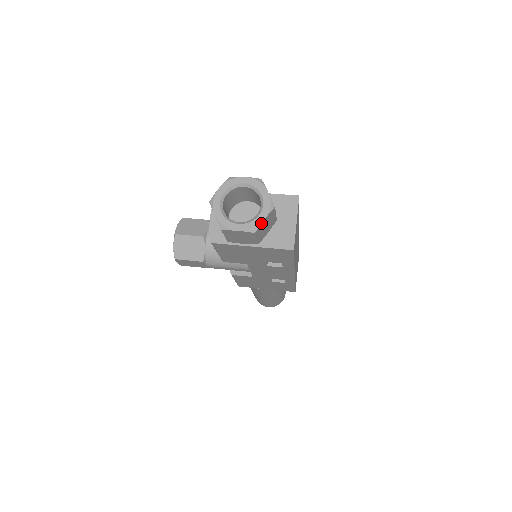
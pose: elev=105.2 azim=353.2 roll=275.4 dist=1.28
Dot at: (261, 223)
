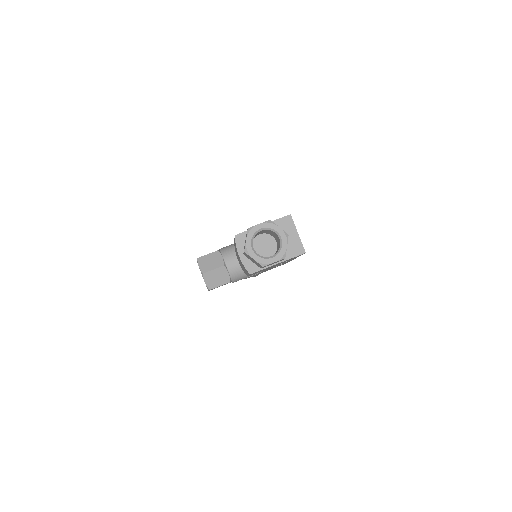
Dot at: (286, 250)
